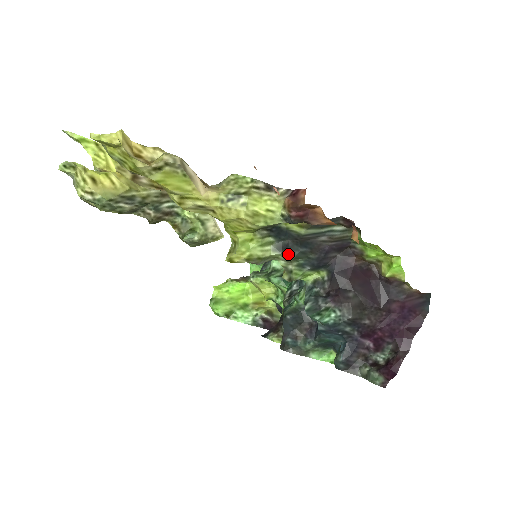
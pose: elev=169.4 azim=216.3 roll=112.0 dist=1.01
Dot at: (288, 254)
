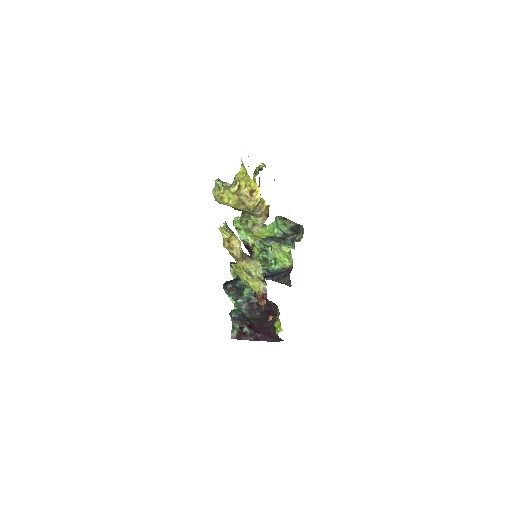
Dot at: occluded
